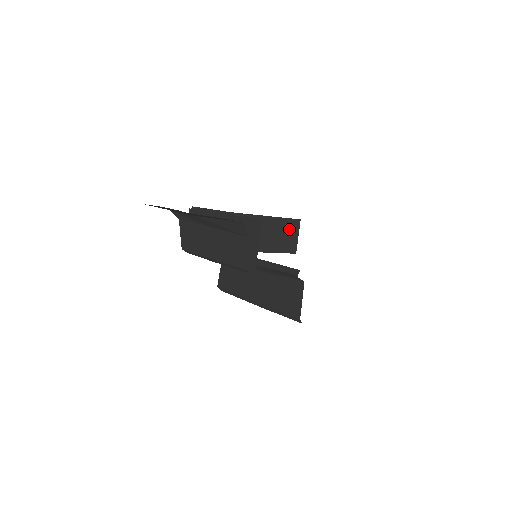
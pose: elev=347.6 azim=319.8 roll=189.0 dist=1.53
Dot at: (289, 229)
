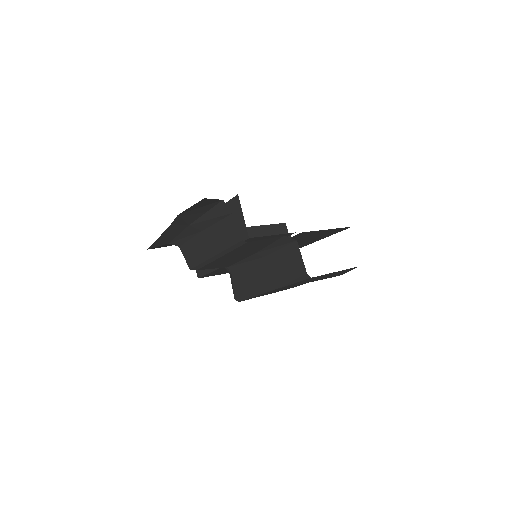
Dot at: (279, 233)
